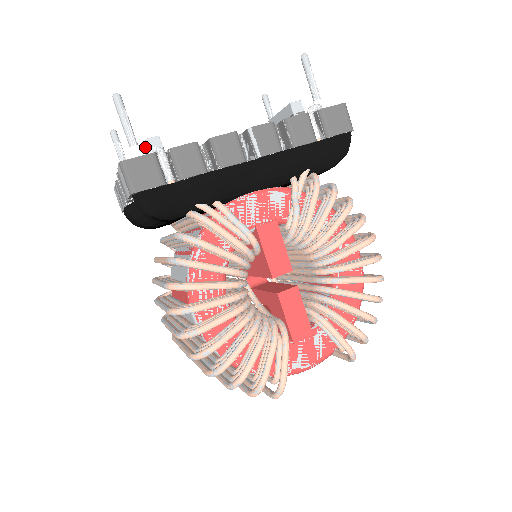
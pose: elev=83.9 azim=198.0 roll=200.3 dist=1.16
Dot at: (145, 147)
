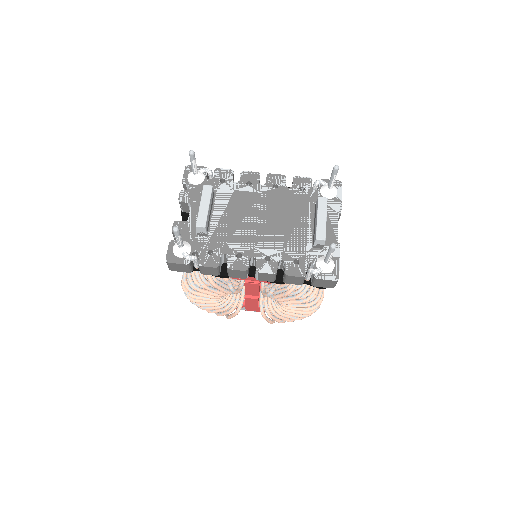
Dot at: (198, 217)
